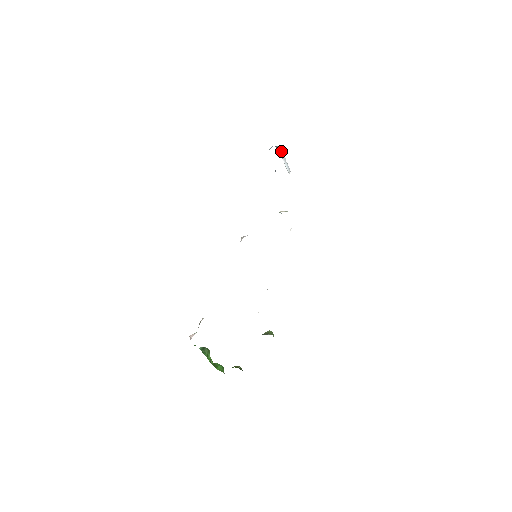
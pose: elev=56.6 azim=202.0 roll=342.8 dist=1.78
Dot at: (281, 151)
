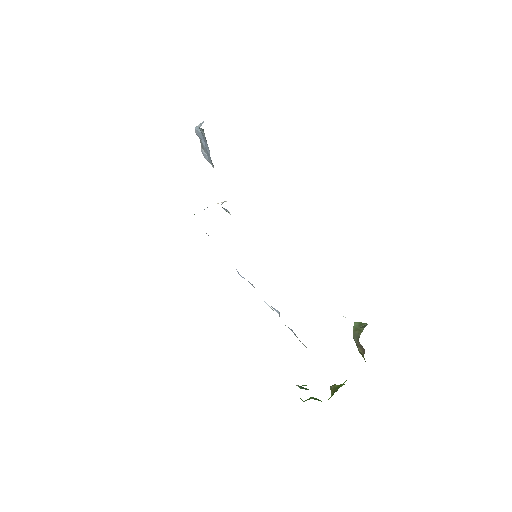
Dot at: occluded
